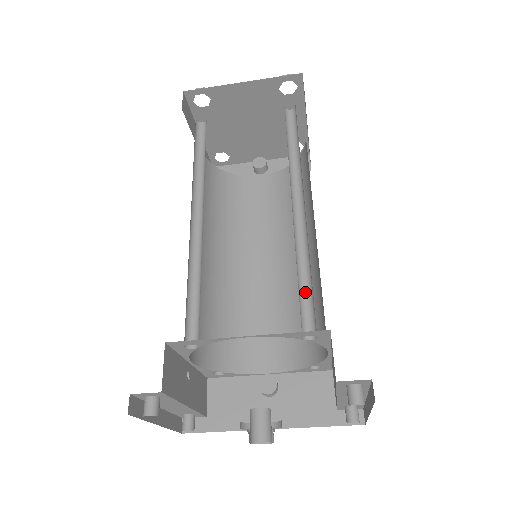
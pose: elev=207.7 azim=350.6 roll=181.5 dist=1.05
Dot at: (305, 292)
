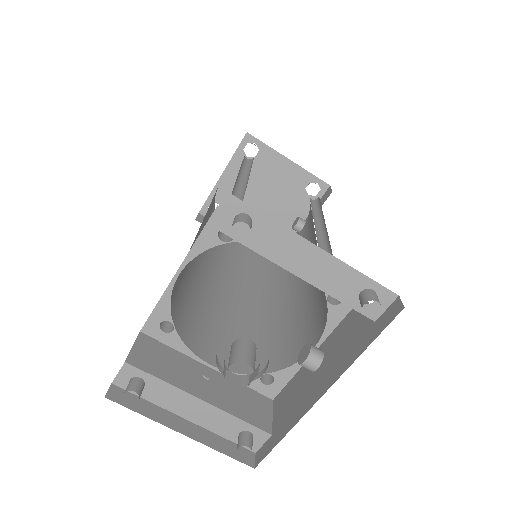
Dot at: occluded
